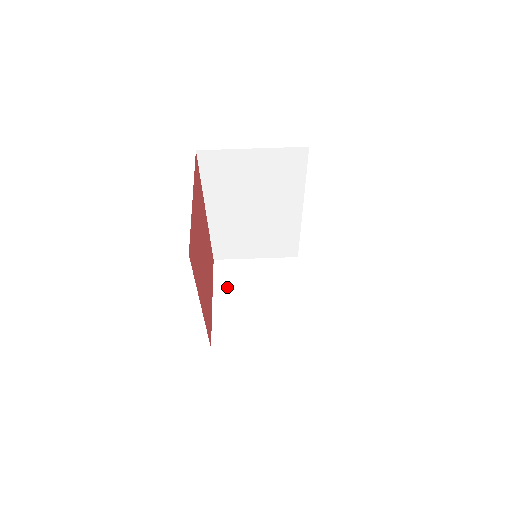
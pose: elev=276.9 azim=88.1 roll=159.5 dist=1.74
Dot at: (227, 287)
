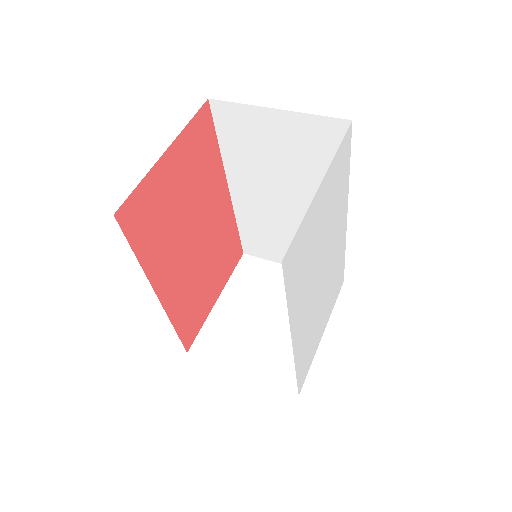
Dot at: (242, 289)
